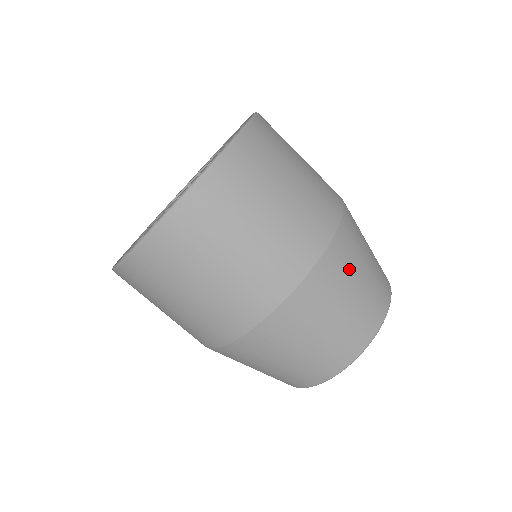
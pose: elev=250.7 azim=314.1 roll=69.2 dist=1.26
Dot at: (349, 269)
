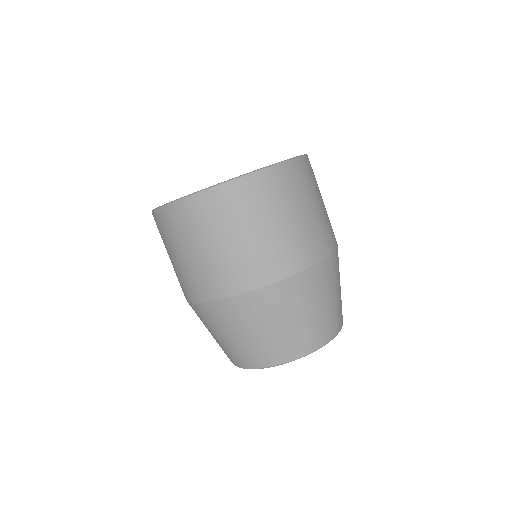
Dot at: (262, 315)
